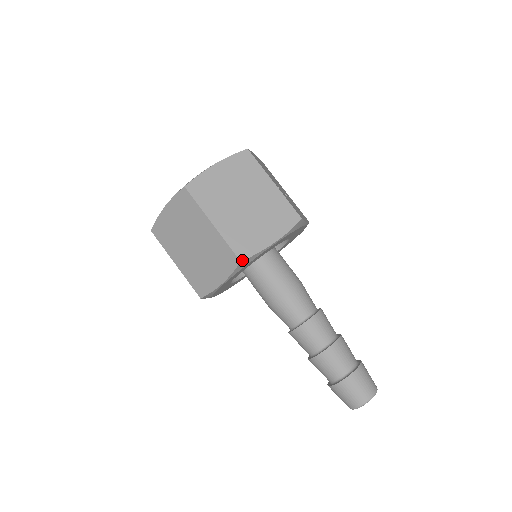
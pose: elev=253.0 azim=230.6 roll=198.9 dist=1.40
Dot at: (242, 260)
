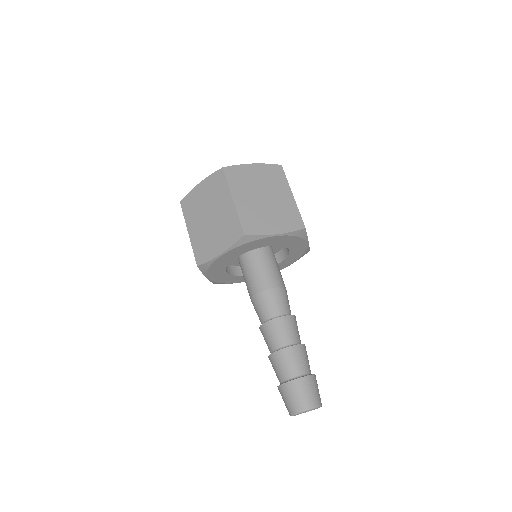
Dot at: (246, 234)
